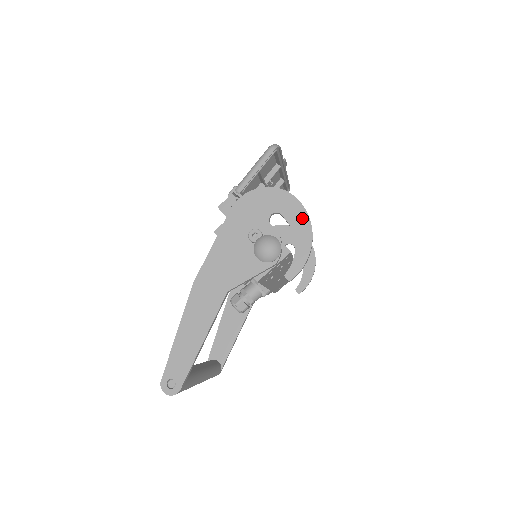
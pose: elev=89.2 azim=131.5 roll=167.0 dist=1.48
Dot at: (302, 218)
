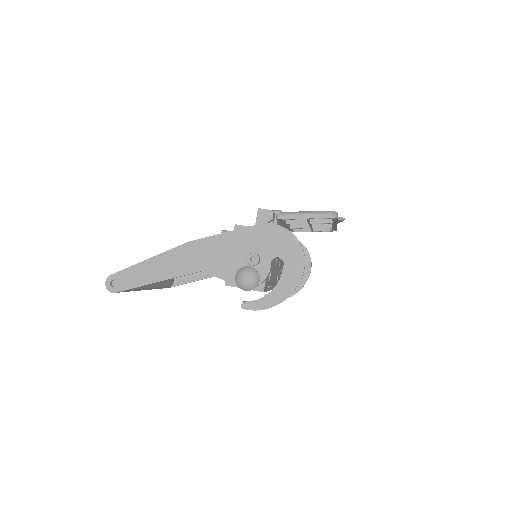
Dot at: (293, 282)
